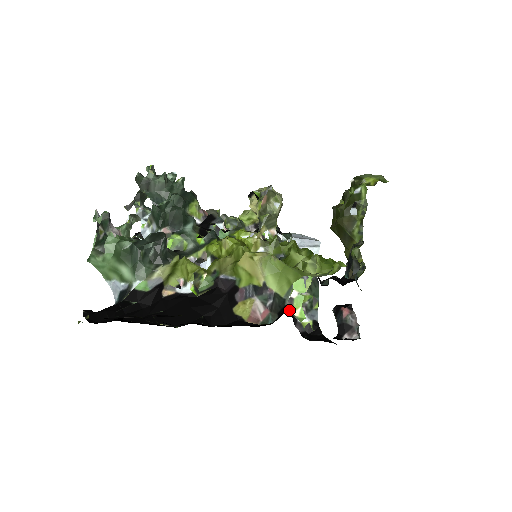
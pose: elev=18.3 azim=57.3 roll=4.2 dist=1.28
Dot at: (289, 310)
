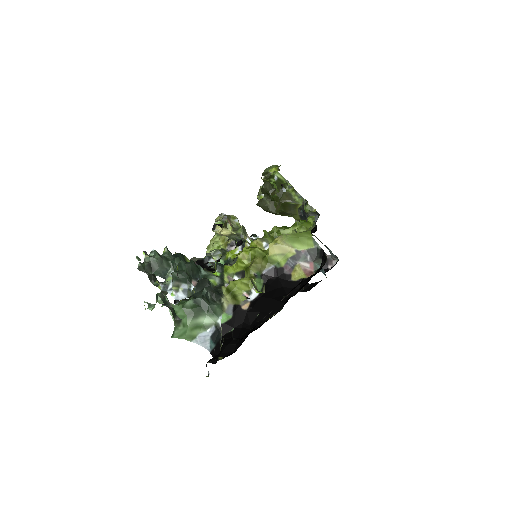
Dot at: occluded
